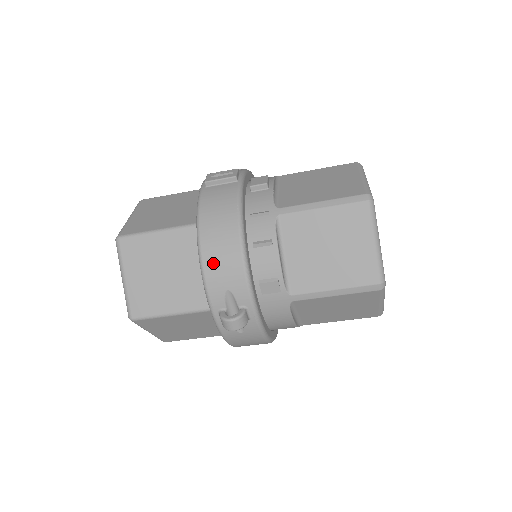
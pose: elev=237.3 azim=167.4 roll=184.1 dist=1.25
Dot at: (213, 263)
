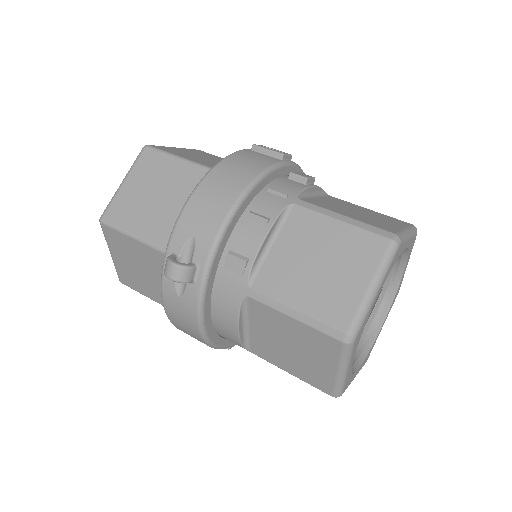
Dot at: (200, 202)
